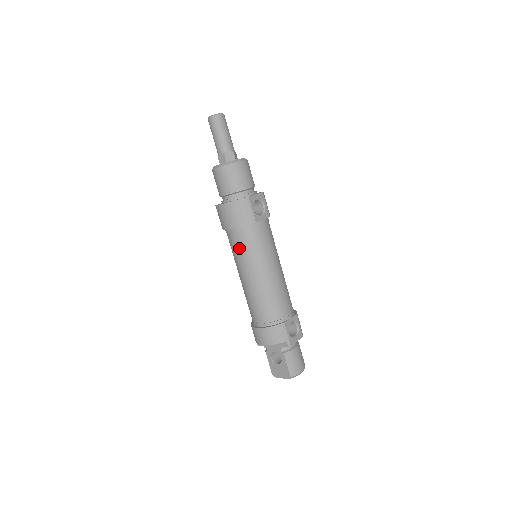
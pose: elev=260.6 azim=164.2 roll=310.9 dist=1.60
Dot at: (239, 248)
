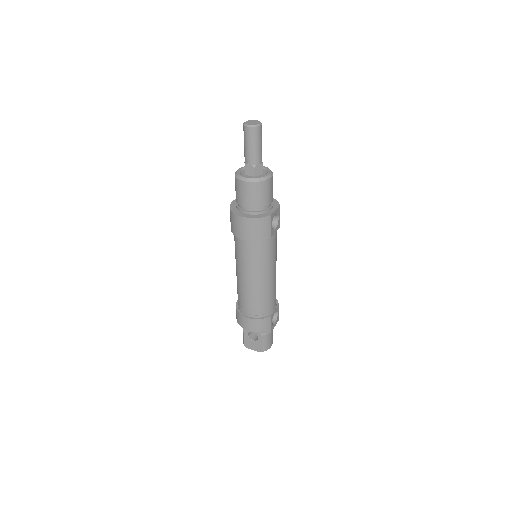
Dot at: (248, 255)
